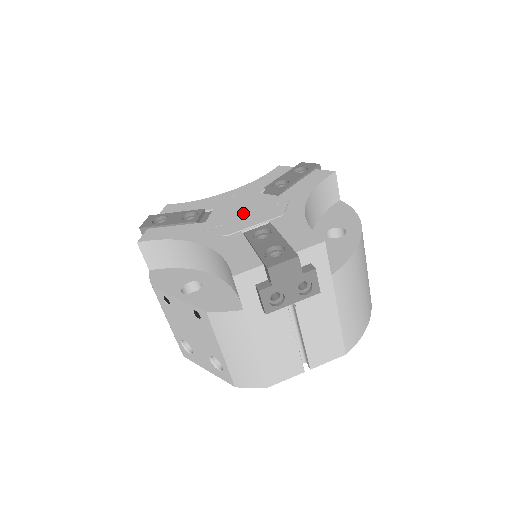
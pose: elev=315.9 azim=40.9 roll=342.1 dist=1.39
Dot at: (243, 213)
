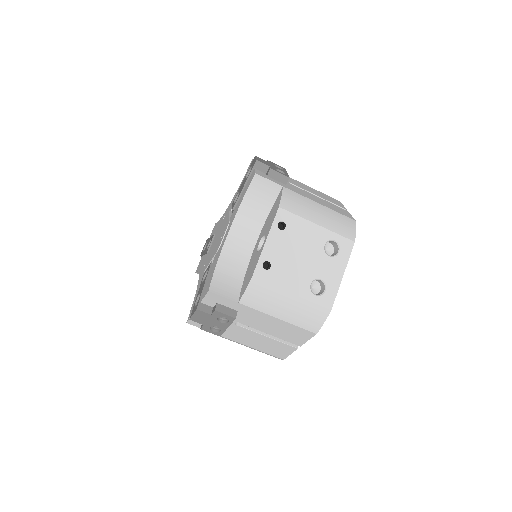
Dot at: (219, 236)
